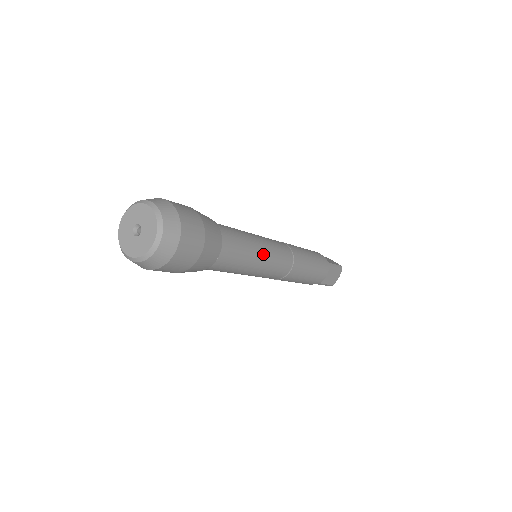
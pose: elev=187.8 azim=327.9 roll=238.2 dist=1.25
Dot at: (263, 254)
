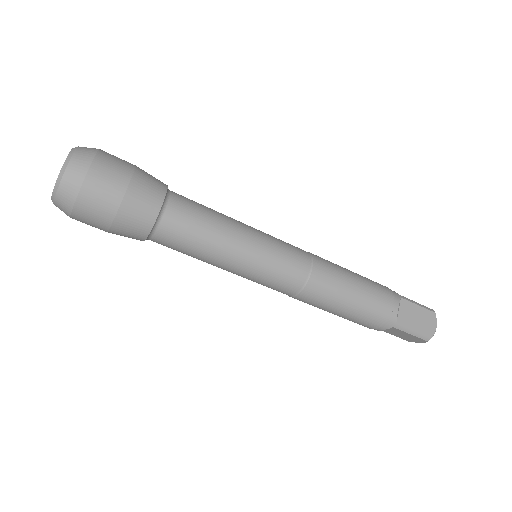
Dot at: (247, 233)
